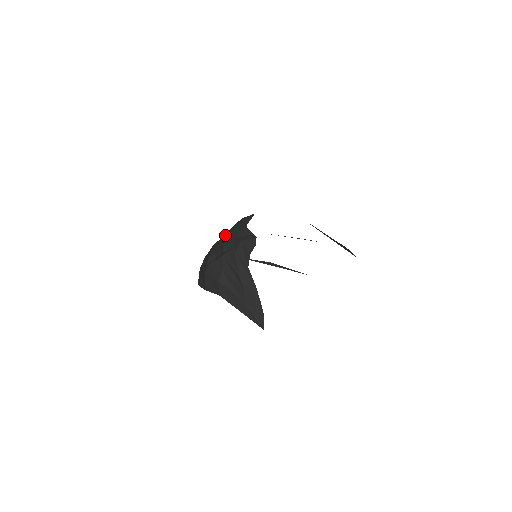
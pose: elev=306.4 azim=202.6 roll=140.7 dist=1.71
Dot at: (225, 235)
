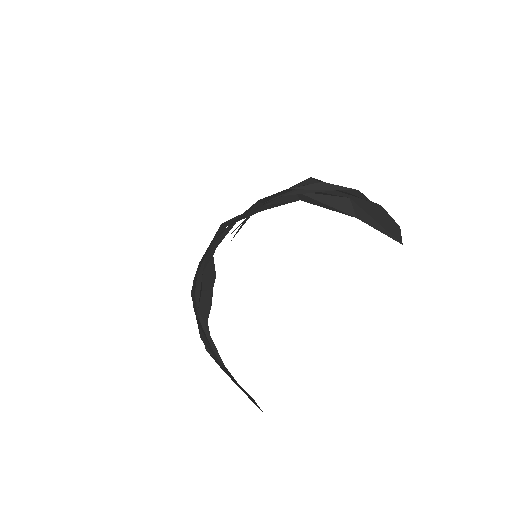
Dot at: occluded
